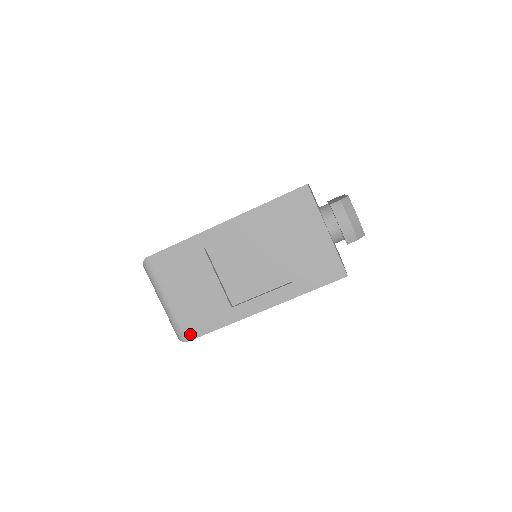
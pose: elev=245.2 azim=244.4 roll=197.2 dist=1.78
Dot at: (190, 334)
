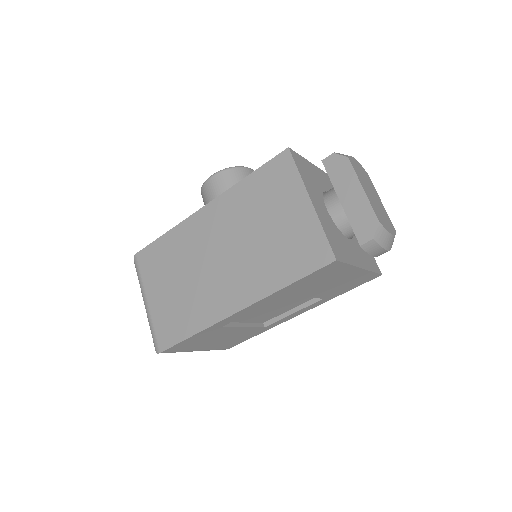
Dot at: (229, 347)
